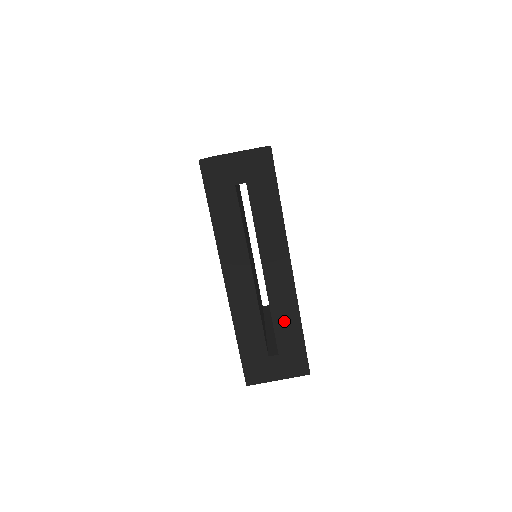
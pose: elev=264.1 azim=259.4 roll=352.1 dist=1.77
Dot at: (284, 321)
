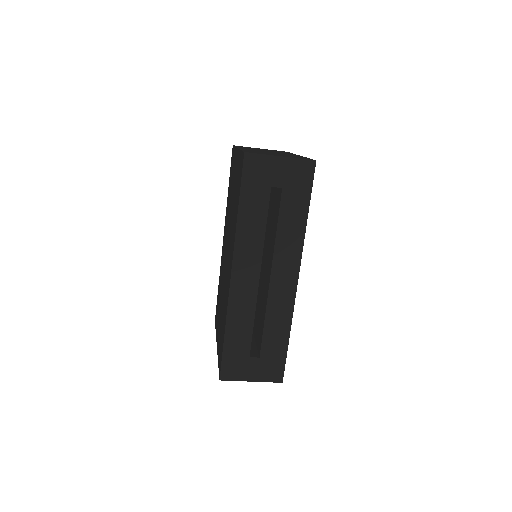
Dot at: (275, 327)
